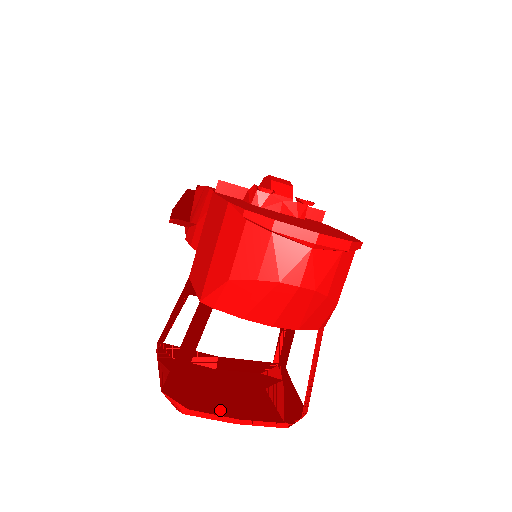
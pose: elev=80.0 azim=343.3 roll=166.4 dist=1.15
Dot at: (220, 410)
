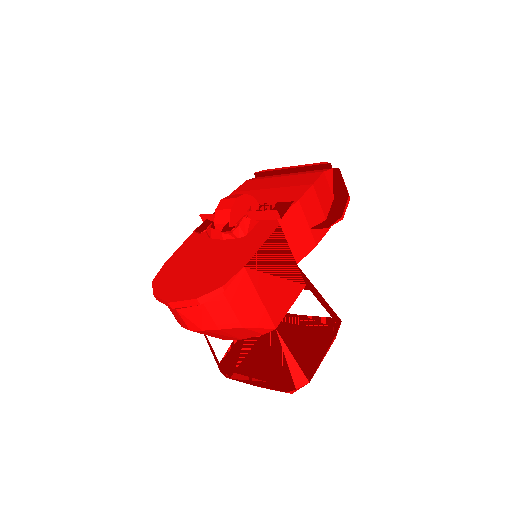
Dot at: (267, 371)
